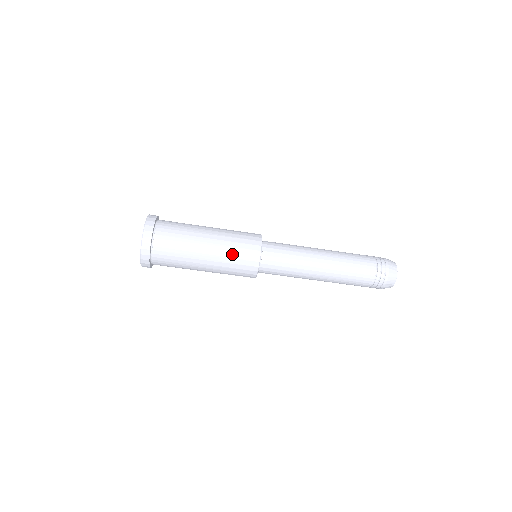
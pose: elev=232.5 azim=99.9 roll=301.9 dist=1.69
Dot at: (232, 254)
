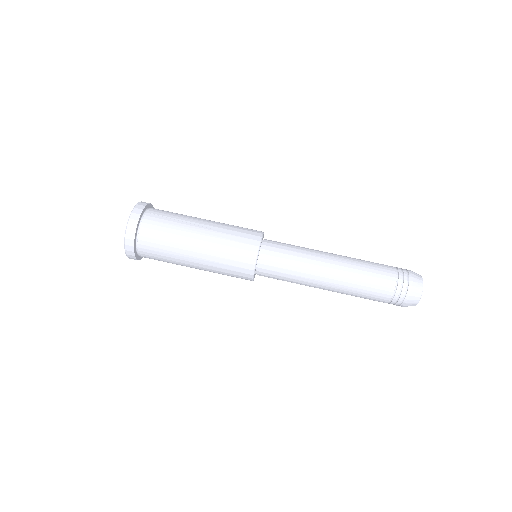
Dot at: (230, 231)
